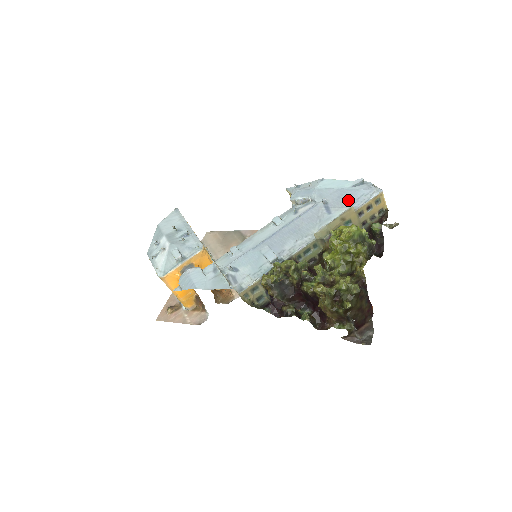
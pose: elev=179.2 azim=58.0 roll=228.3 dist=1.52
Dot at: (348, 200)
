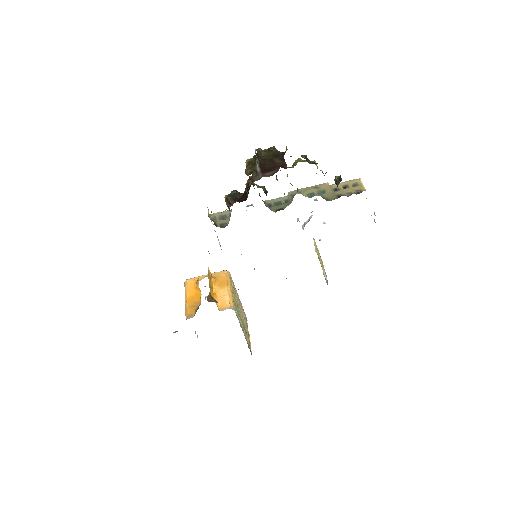
Dot at: occluded
